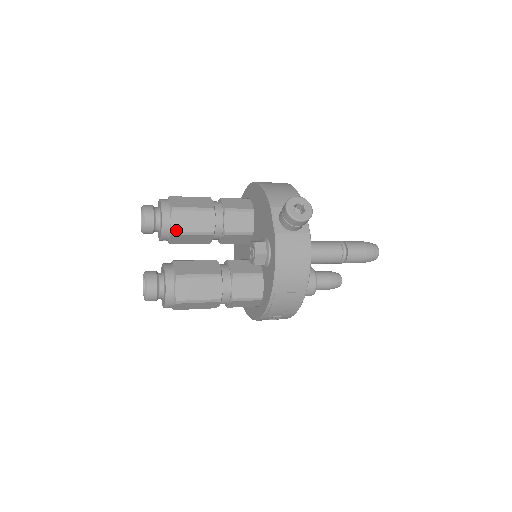
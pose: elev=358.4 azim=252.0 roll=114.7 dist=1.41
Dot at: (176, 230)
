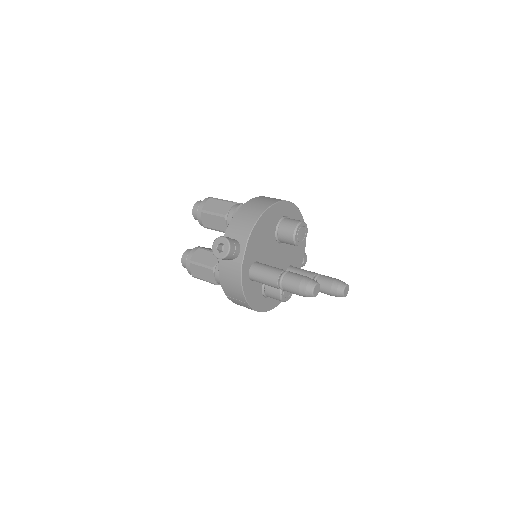
Dot at: (205, 226)
